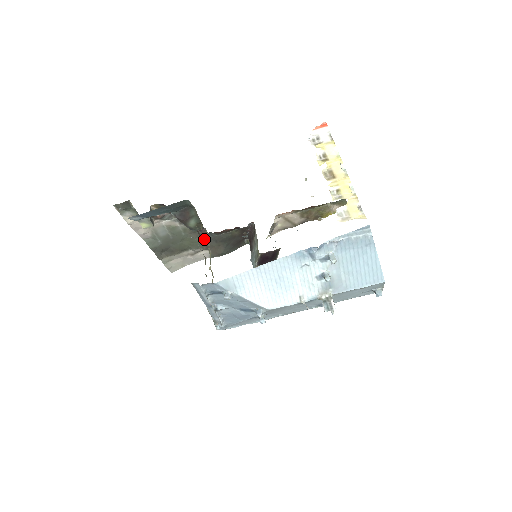
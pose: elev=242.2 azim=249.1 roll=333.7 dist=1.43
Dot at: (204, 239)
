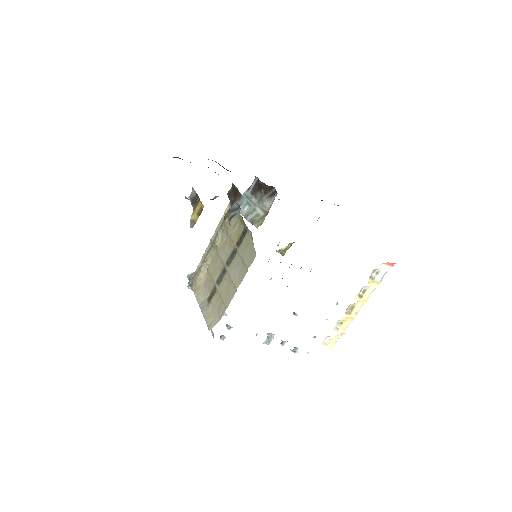
Dot at: occluded
